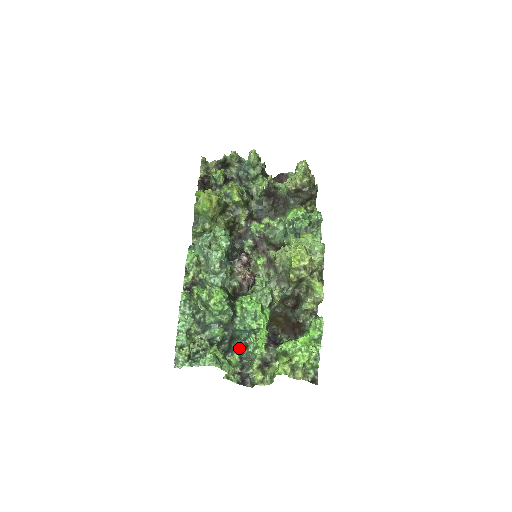
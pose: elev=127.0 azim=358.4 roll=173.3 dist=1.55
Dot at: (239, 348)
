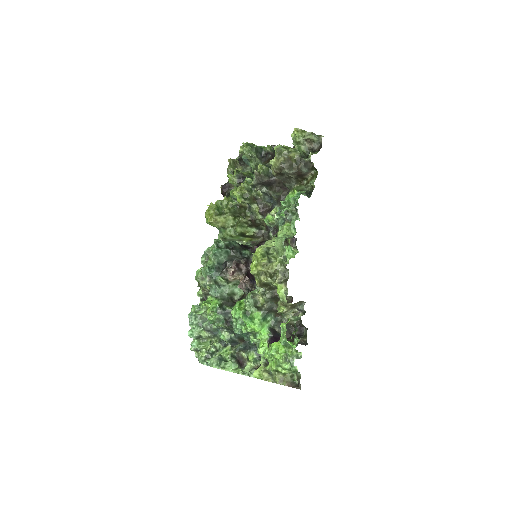
Dot at: occluded
